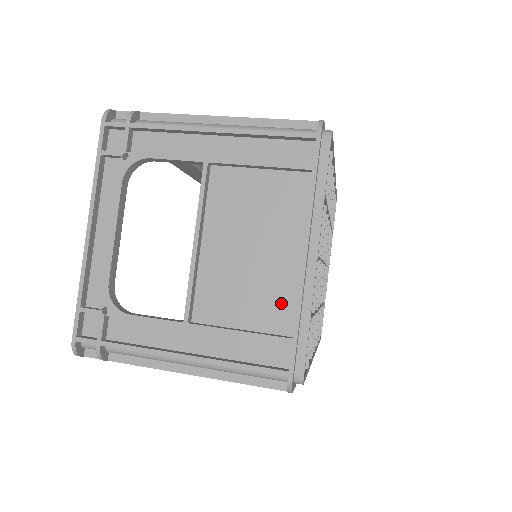
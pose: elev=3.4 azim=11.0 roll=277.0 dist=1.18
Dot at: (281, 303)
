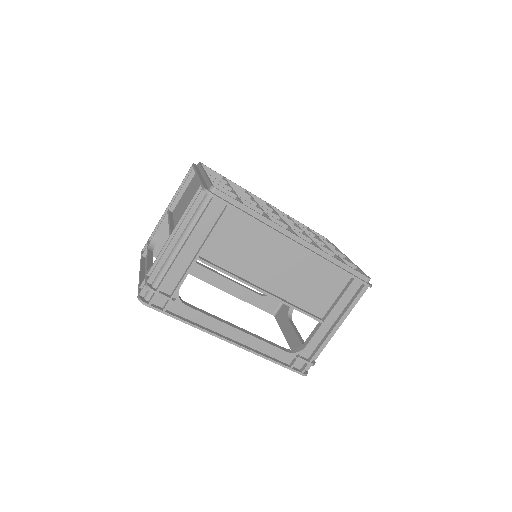
Dot at: occluded
